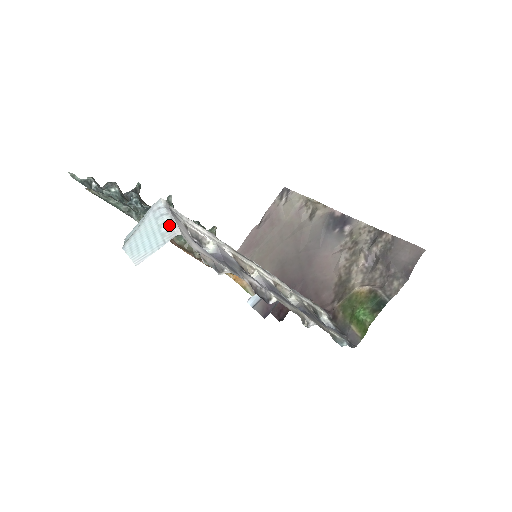
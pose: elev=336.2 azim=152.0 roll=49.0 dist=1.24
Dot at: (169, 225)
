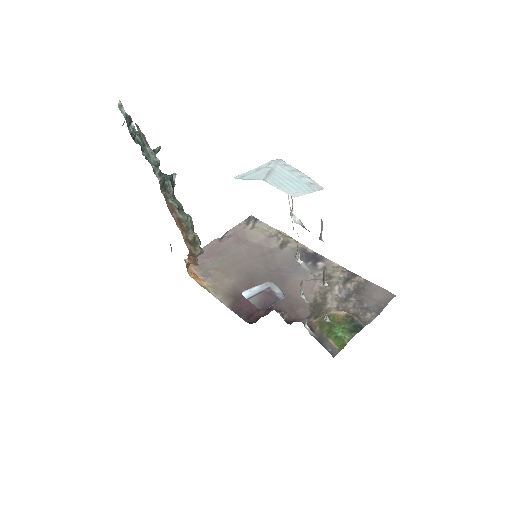
Dot at: (310, 180)
